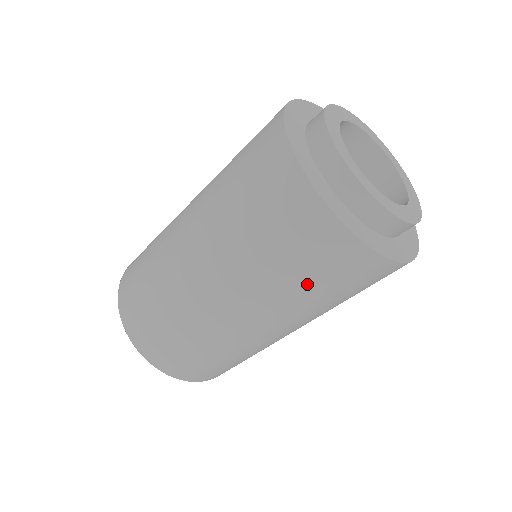
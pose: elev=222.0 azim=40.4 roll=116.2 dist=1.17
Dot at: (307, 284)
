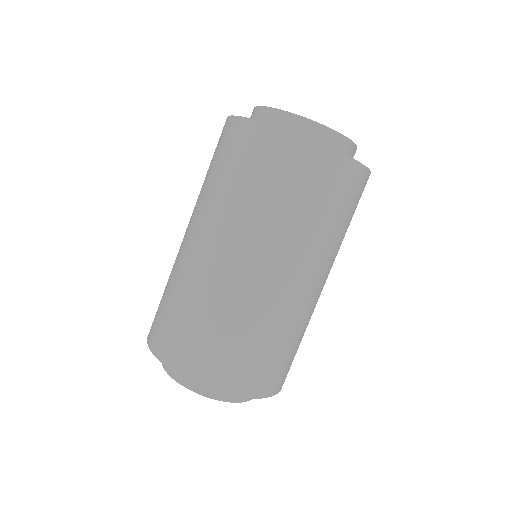
Dot at: (246, 184)
